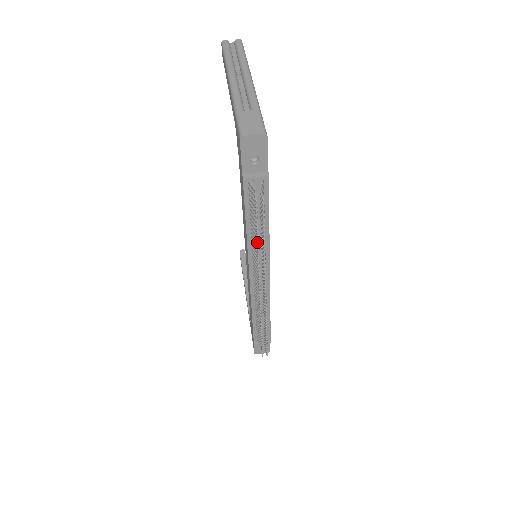
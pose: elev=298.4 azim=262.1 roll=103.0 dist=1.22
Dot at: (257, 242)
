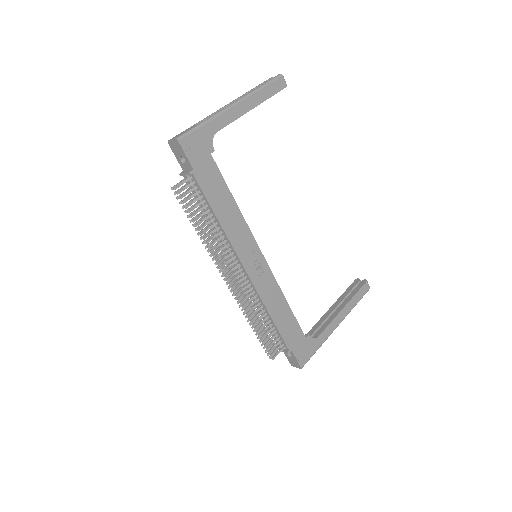
Dot at: (193, 226)
